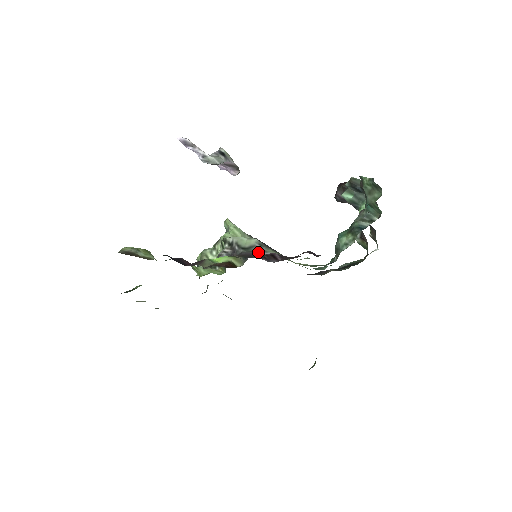
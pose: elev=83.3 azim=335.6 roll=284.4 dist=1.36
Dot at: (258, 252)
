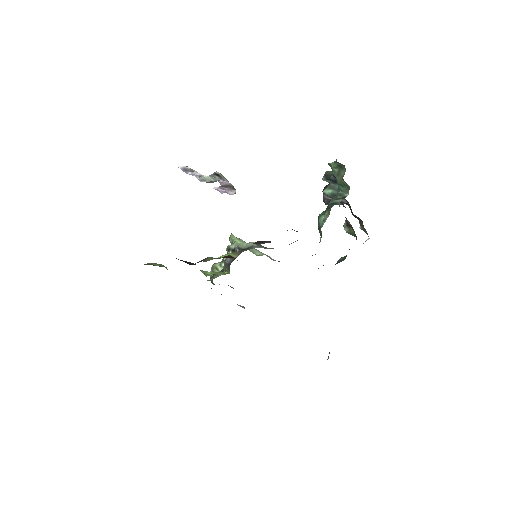
Dot at: occluded
